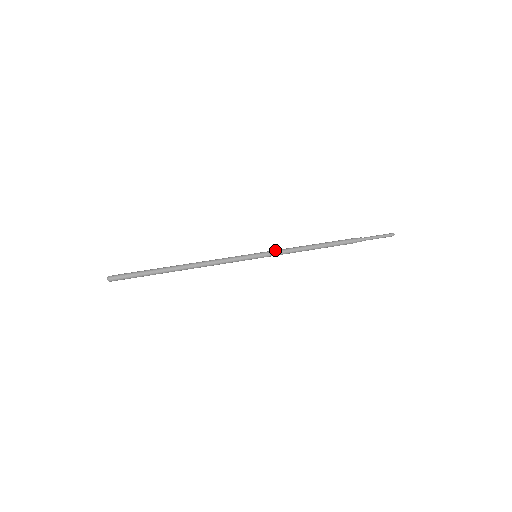
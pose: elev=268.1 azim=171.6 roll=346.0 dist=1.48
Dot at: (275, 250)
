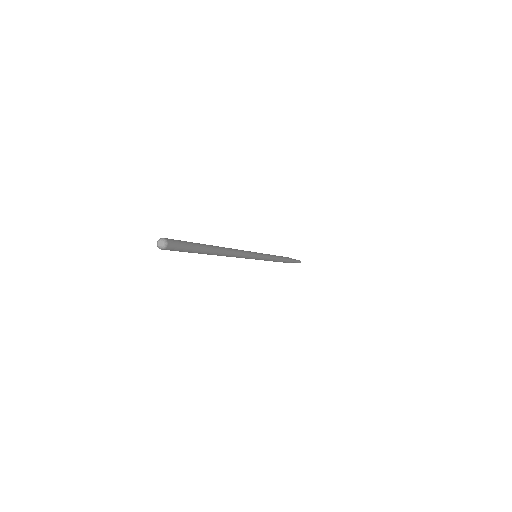
Dot at: occluded
